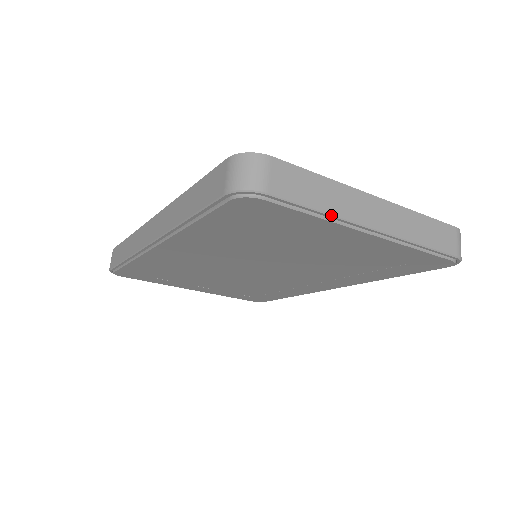
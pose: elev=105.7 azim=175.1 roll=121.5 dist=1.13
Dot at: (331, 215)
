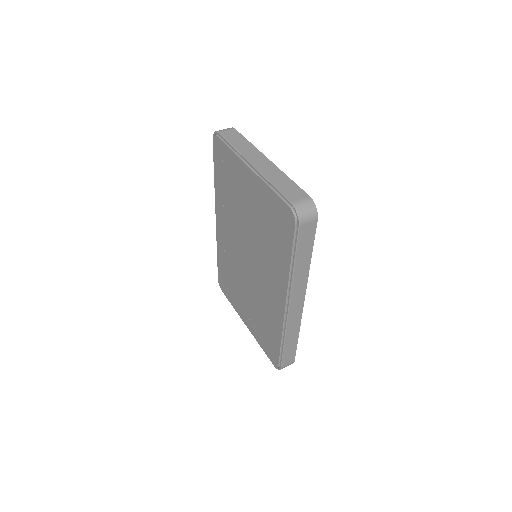
Dot at: (236, 149)
